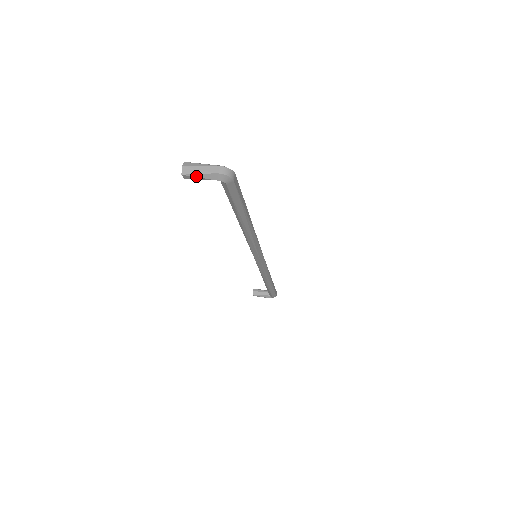
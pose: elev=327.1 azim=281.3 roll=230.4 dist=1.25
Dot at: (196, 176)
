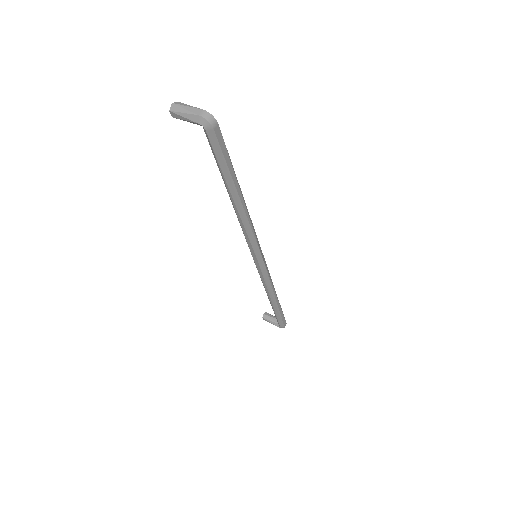
Dot at: (181, 115)
